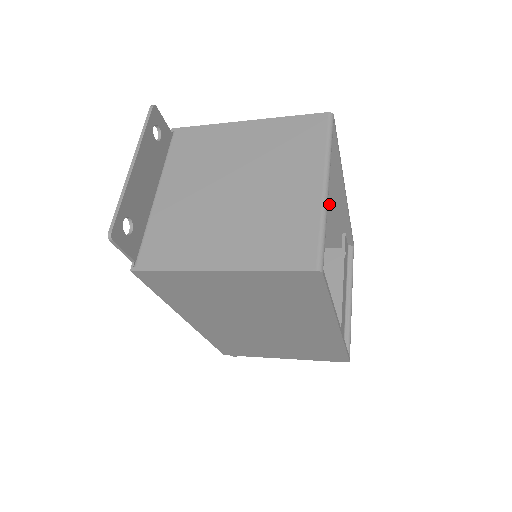
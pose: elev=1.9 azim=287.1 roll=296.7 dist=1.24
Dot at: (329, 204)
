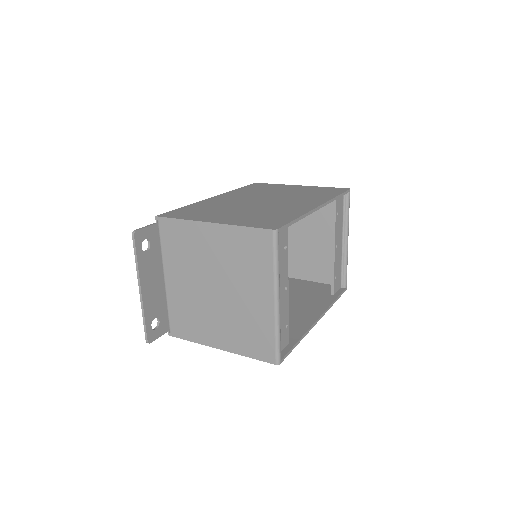
Dot at: occluded
